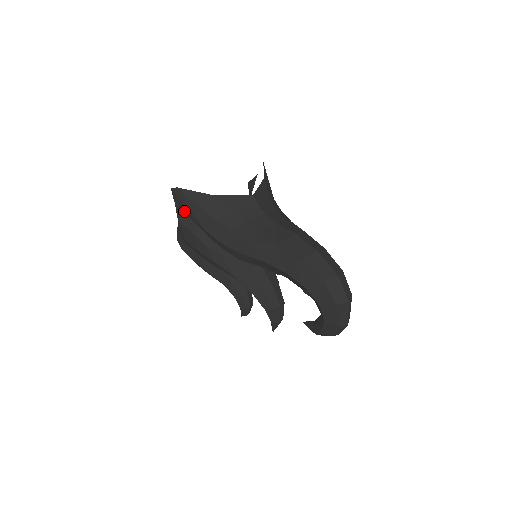
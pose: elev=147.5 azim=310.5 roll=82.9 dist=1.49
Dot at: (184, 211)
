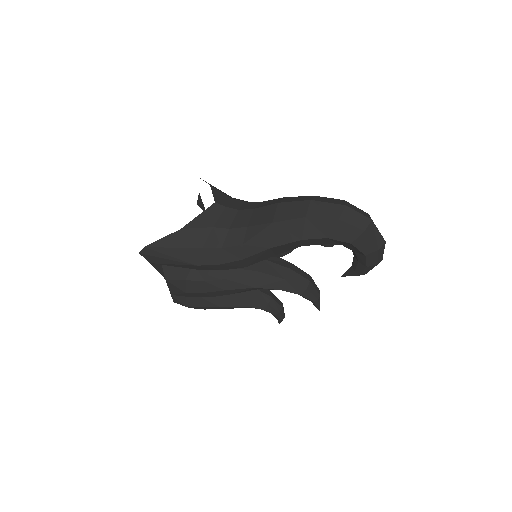
Dot at: (165, 264)
